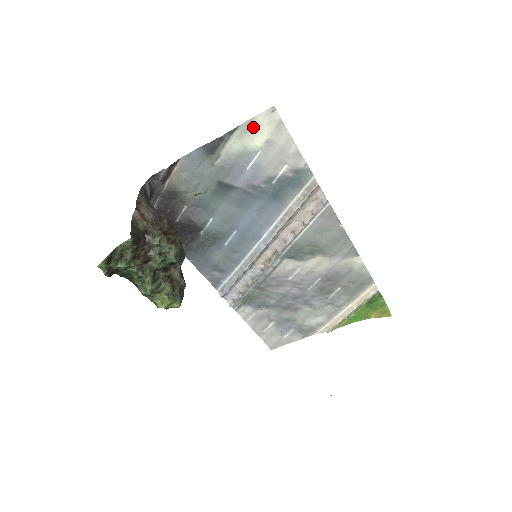
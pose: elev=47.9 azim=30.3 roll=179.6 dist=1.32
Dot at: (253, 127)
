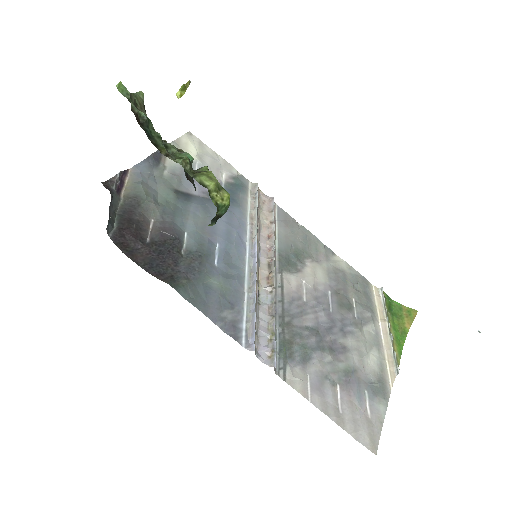
Dot at: (182, 144)
